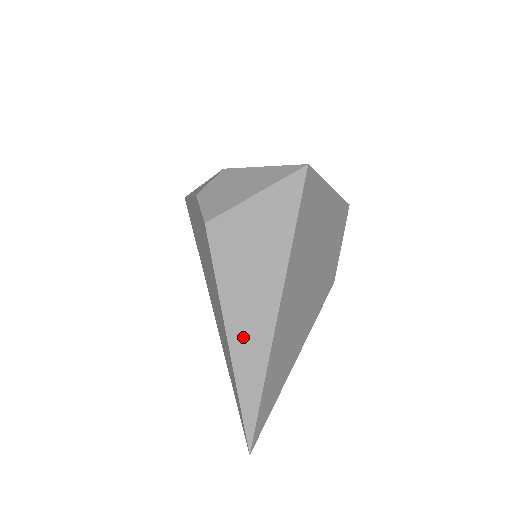
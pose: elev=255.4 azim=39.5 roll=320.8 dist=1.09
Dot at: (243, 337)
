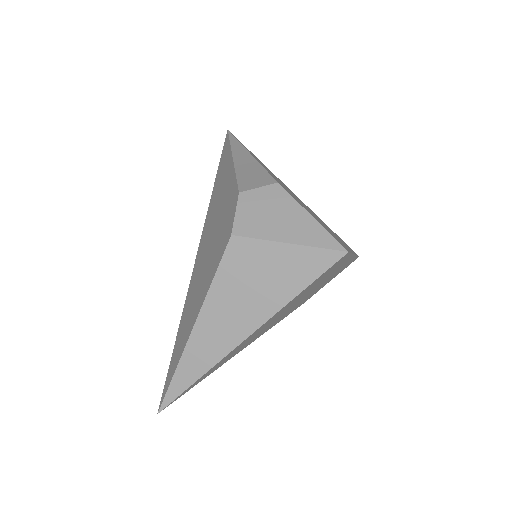
Dot at: (205, 339)
